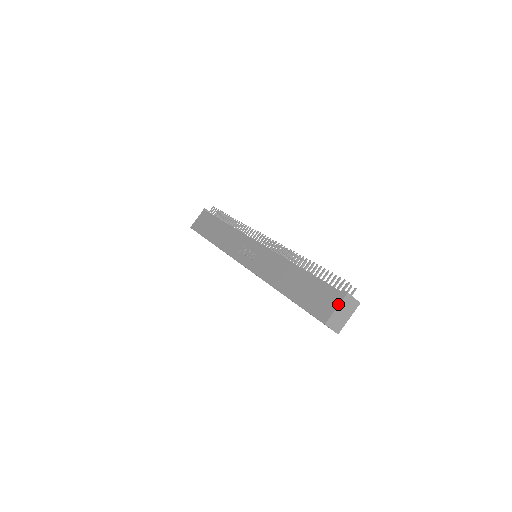
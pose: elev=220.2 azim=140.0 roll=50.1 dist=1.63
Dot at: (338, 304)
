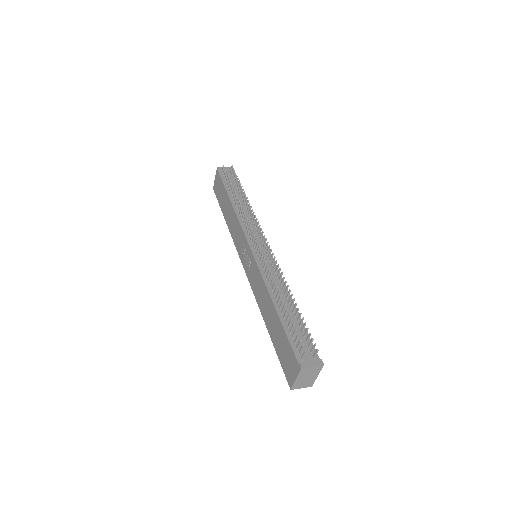
Dot at: (296, 376)
